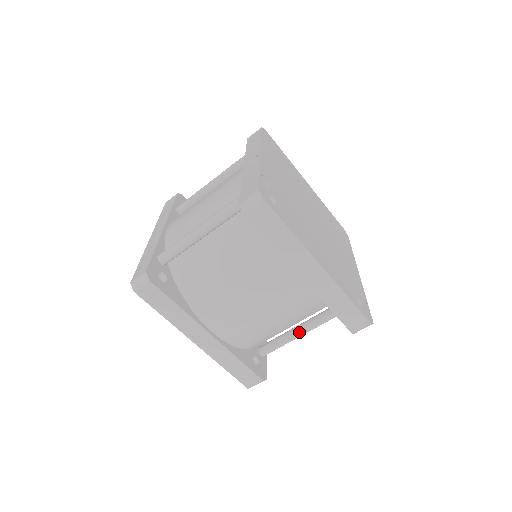
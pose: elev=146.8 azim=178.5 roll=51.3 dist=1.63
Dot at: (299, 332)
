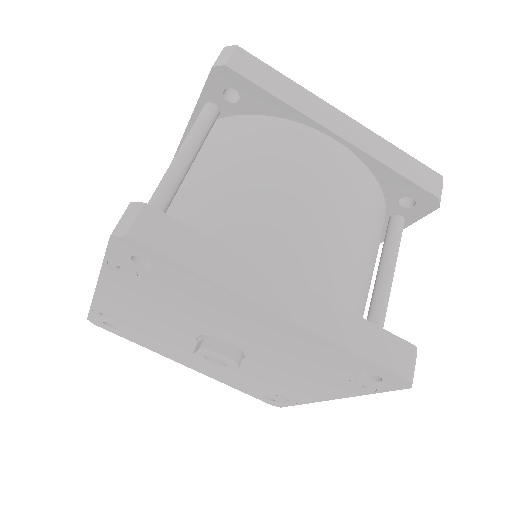
Dot at: (385, 278)
